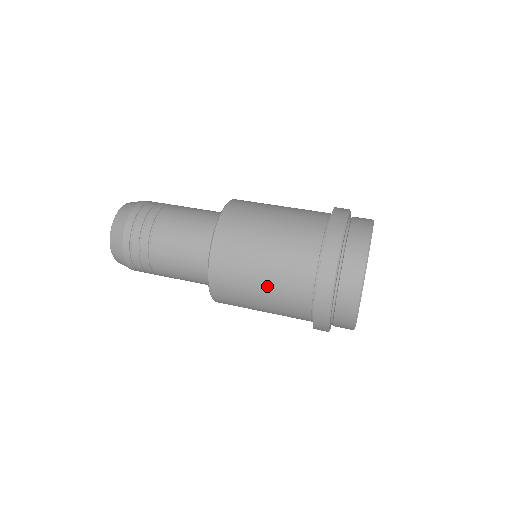
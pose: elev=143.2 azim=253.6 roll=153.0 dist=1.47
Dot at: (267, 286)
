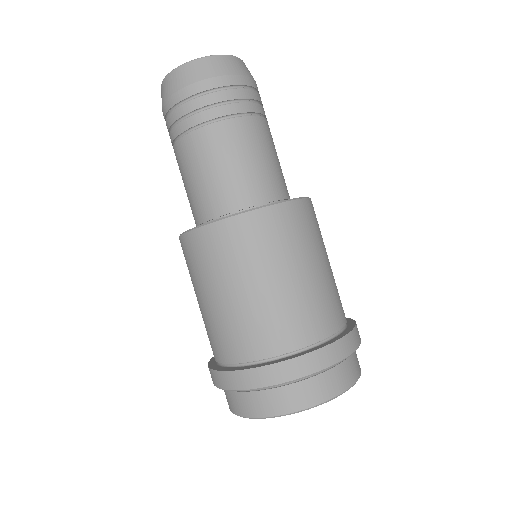
Dot at: (205, 308)
